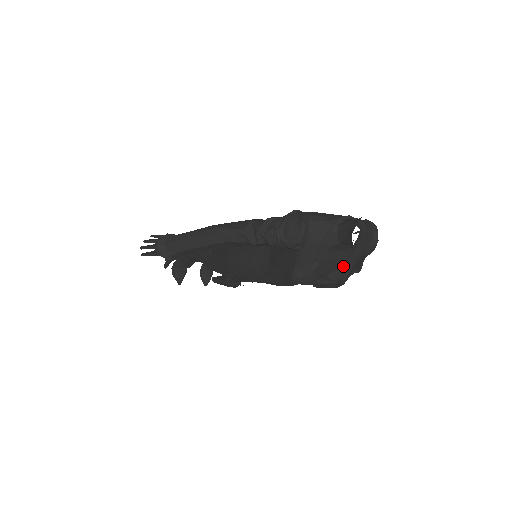
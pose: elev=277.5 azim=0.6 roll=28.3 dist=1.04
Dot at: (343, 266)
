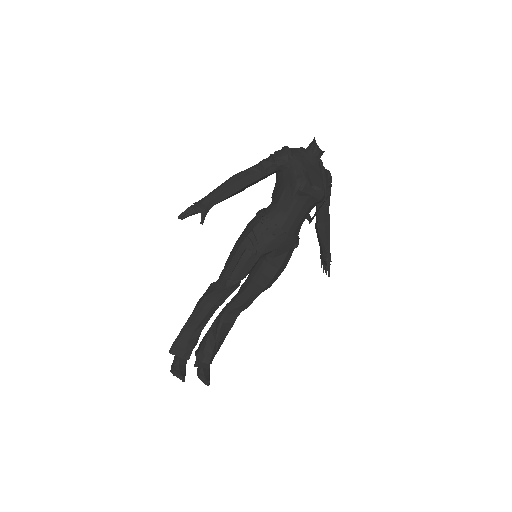
Dot at: (320, 180)
